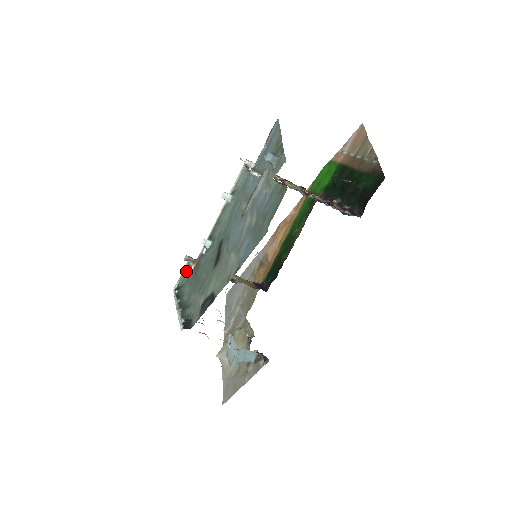
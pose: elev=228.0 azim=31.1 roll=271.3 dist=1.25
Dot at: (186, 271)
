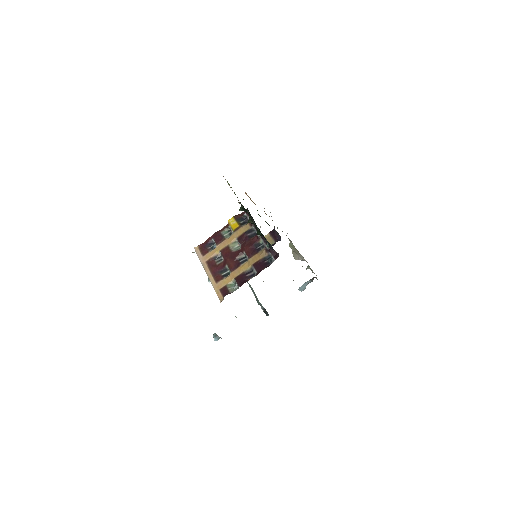
Dot at: occluded
